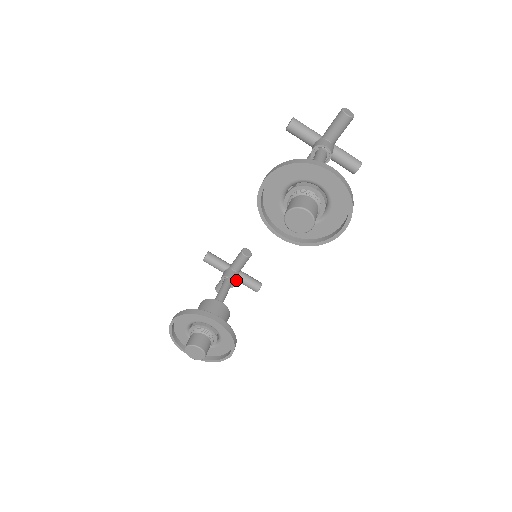
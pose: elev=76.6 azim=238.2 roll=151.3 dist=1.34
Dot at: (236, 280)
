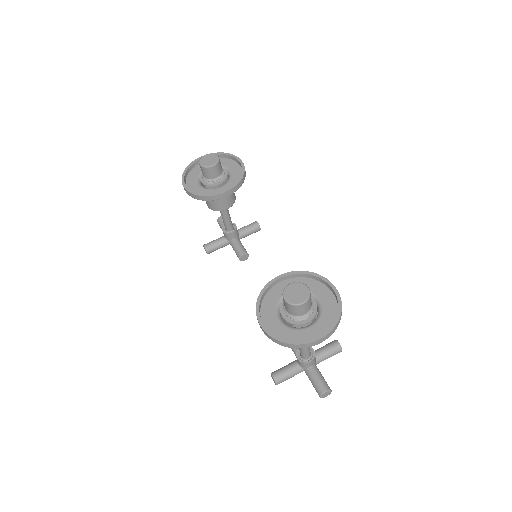
Dot at: occluded
